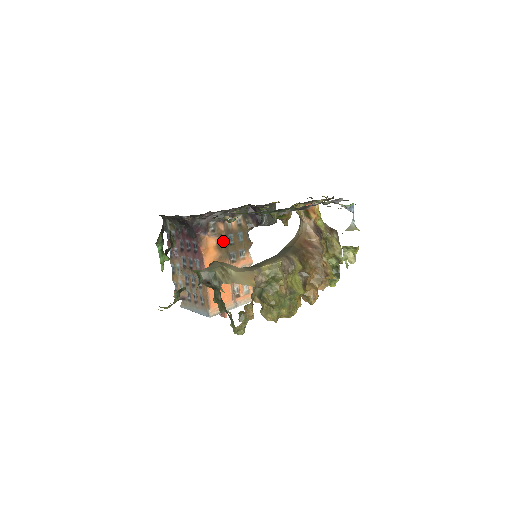
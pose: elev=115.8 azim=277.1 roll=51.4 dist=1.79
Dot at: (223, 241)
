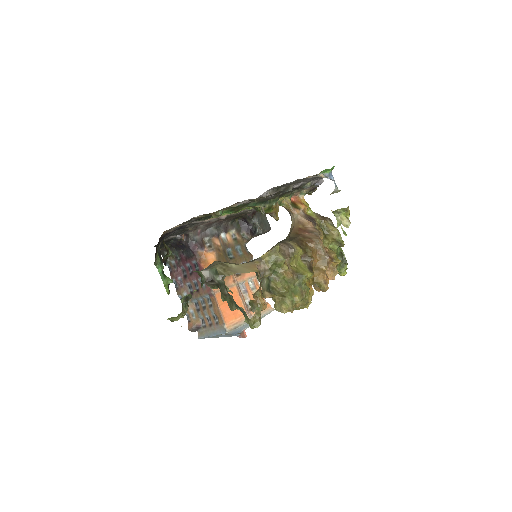
Dot at: (222, 256)
